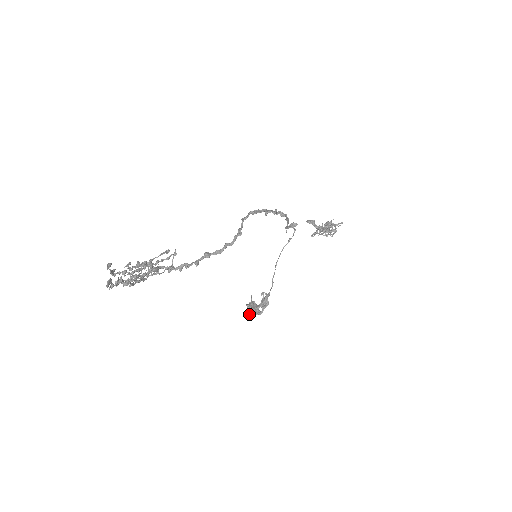
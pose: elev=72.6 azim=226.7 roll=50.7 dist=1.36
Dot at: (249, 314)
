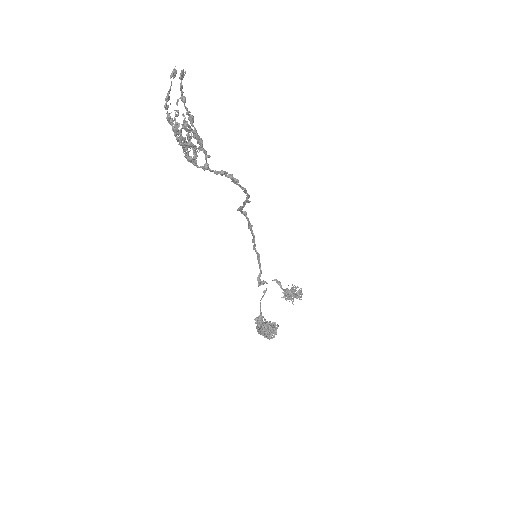
Dot at: (264, 329)
